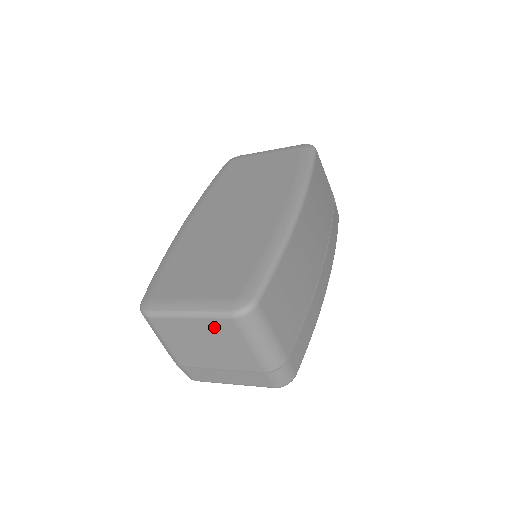
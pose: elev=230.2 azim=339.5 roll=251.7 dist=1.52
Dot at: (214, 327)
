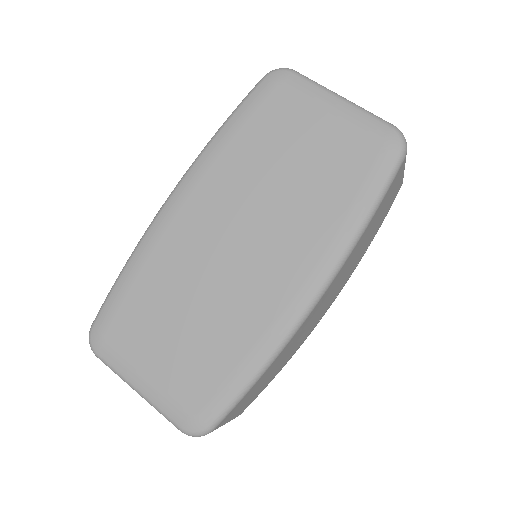
Dot at: occluded
